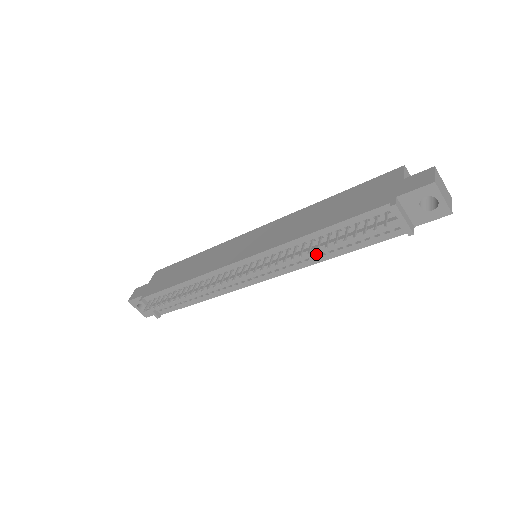
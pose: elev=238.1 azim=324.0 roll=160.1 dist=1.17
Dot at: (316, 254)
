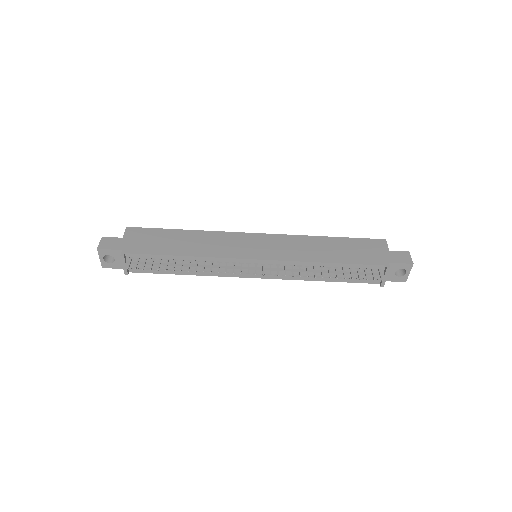
Dot at: occluded
